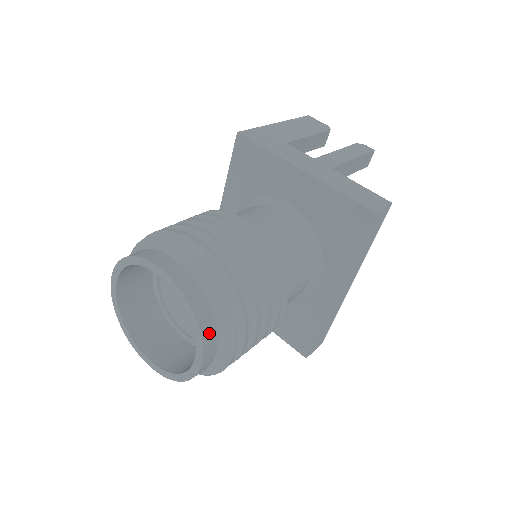
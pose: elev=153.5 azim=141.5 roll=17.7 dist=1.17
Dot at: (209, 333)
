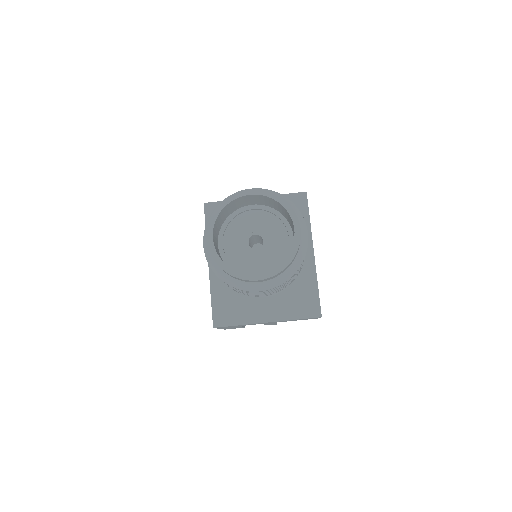
Dot at: occluded
